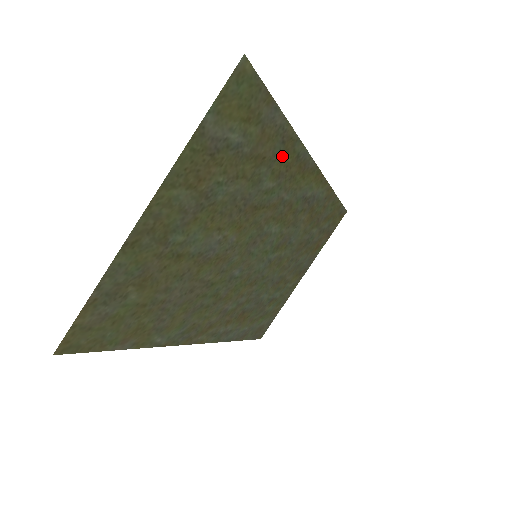
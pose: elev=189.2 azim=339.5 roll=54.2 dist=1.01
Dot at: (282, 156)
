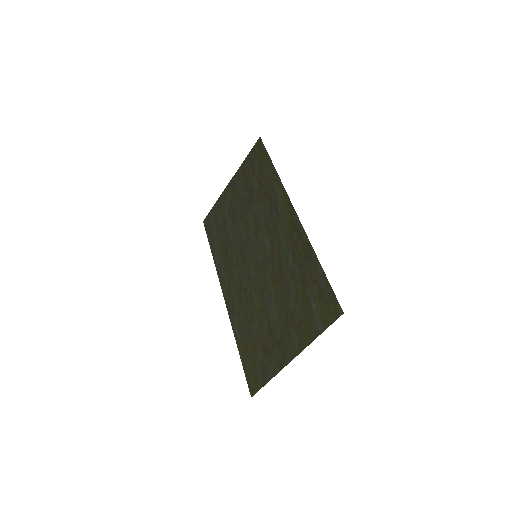
Dot at: (302, 255)
